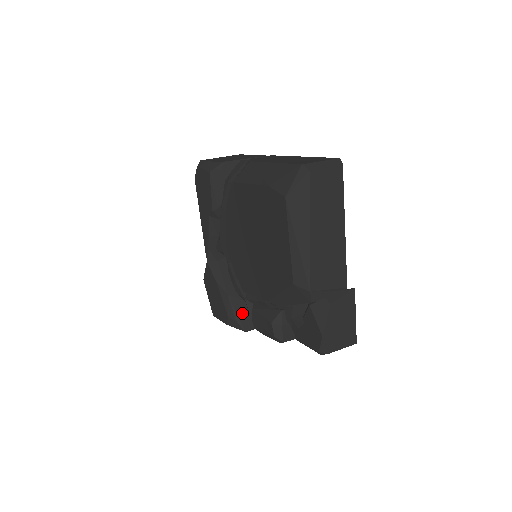
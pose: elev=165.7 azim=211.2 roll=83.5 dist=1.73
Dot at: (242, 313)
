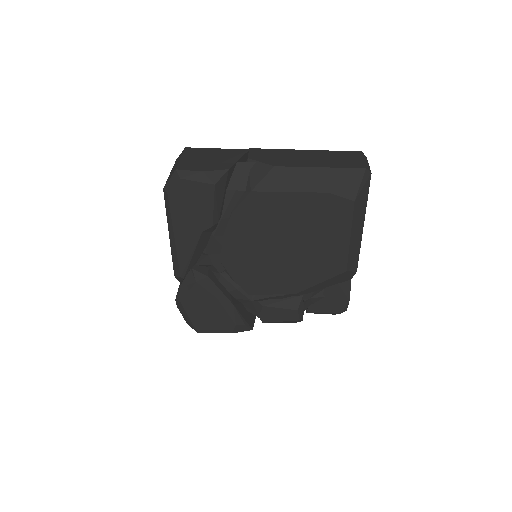
Dot at: (245, 315)
